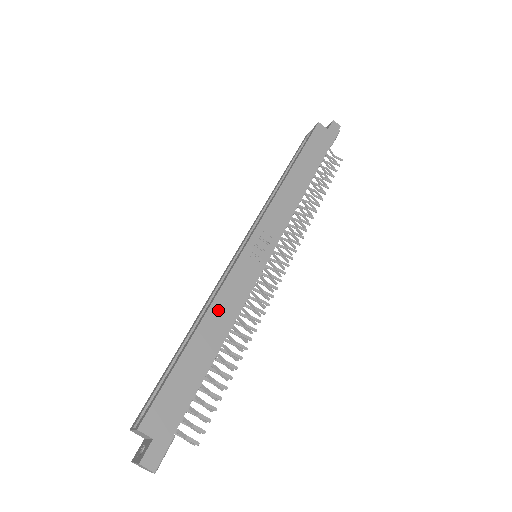
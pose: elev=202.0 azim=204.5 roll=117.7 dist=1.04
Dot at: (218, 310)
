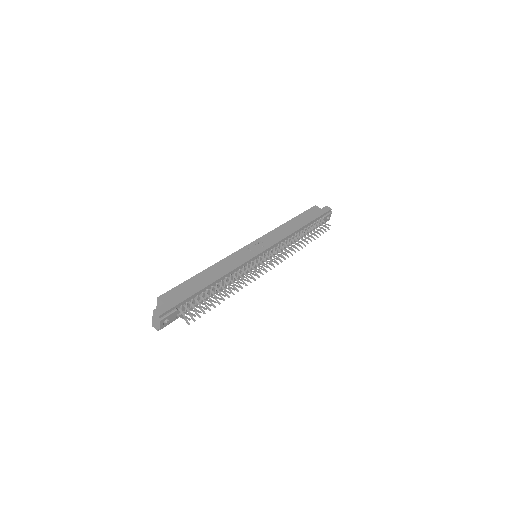
Dot at: (221, 265)
